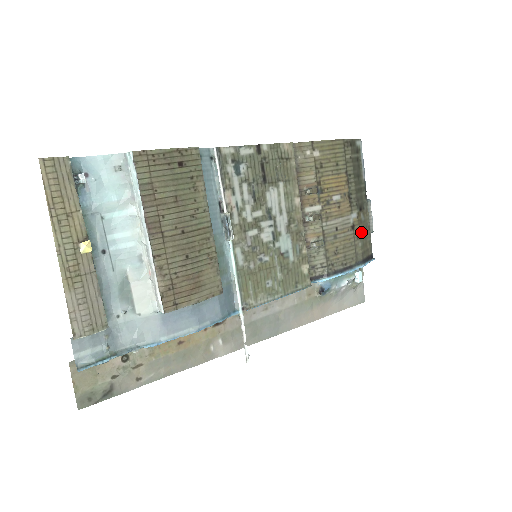
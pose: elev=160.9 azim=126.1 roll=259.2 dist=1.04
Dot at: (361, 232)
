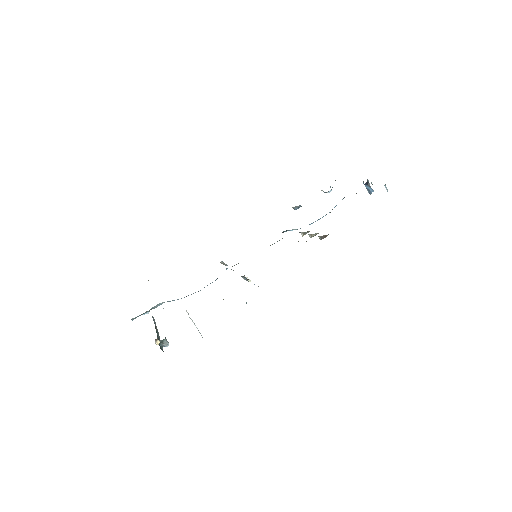
Dot at: occluded
